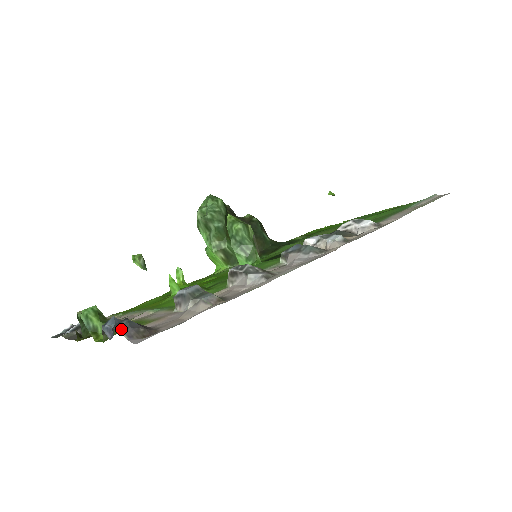
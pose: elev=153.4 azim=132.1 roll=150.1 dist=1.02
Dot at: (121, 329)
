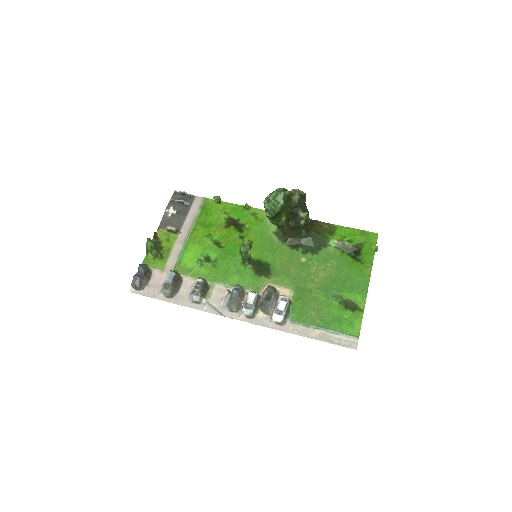
Dot at: (133, 280)
